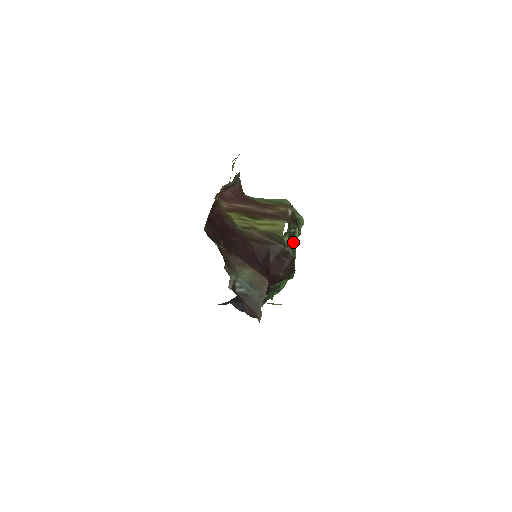
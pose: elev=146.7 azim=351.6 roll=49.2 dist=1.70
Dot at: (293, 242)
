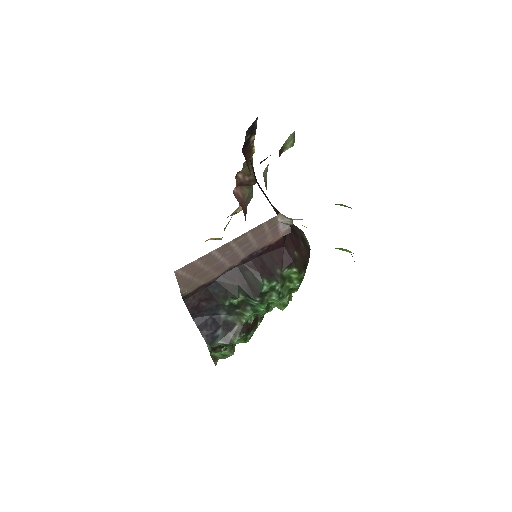
Dot at: occluded
